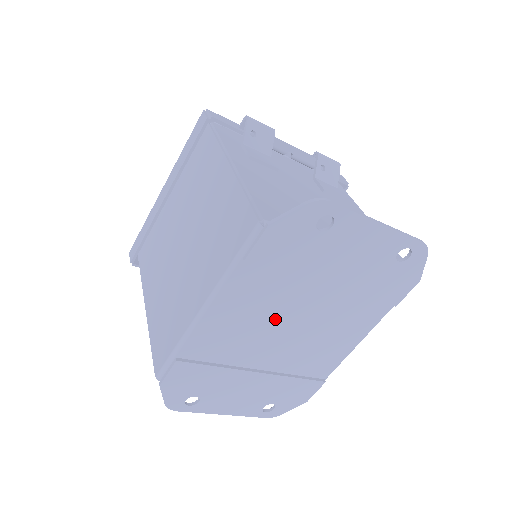
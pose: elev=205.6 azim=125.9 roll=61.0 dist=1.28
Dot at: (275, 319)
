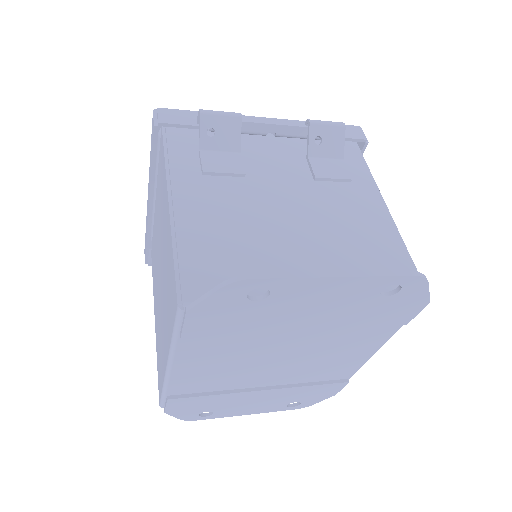
Dot at: (255, 358)
